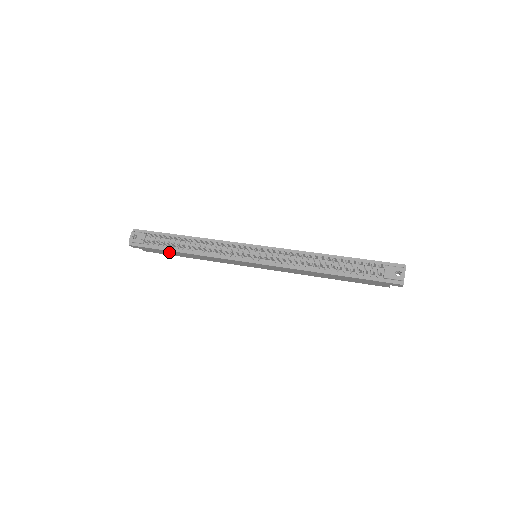
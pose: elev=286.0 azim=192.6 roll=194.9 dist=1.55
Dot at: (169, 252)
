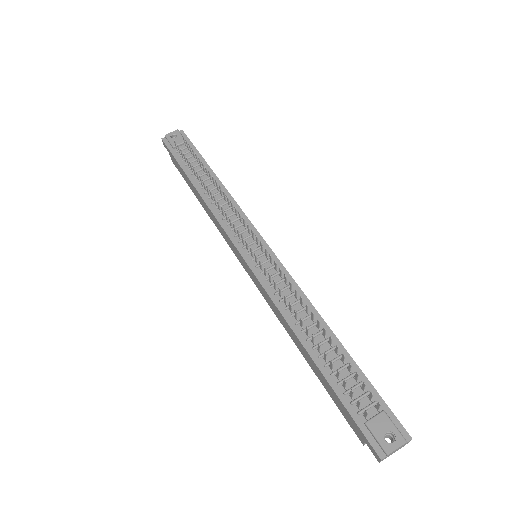
Dot at: (186, 177)
